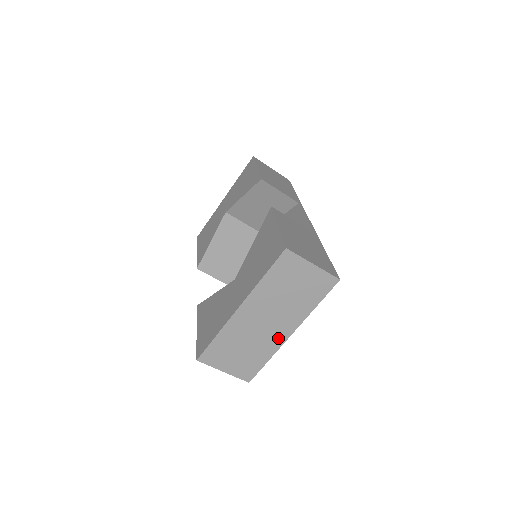
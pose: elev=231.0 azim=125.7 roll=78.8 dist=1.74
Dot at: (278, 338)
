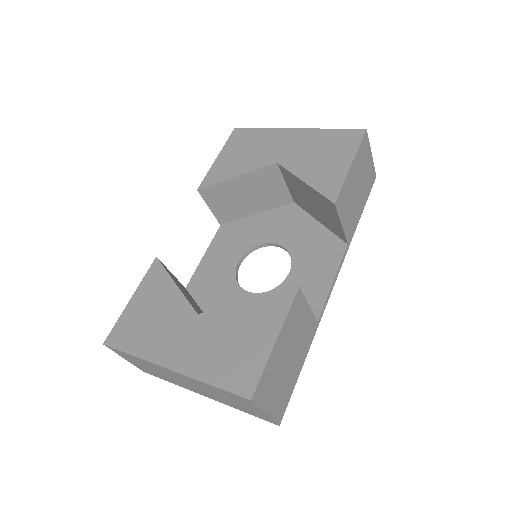
Dot at: (190, 389)
